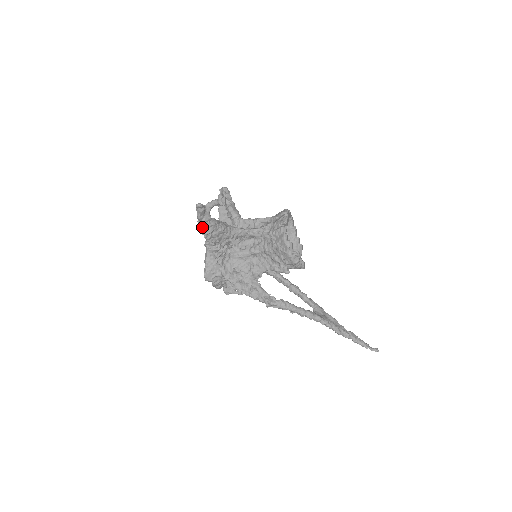
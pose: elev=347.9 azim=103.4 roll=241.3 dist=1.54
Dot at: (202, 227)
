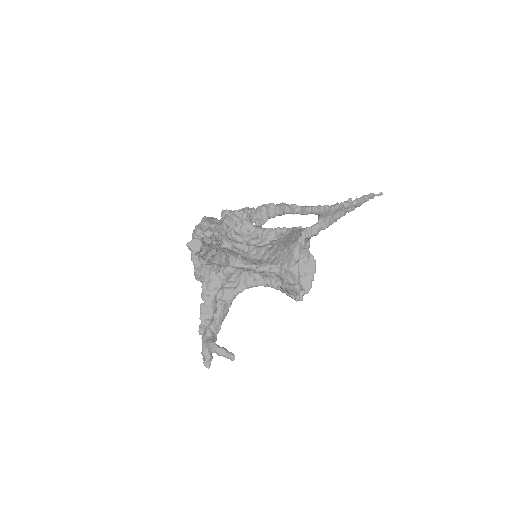
Dot at: occluded
